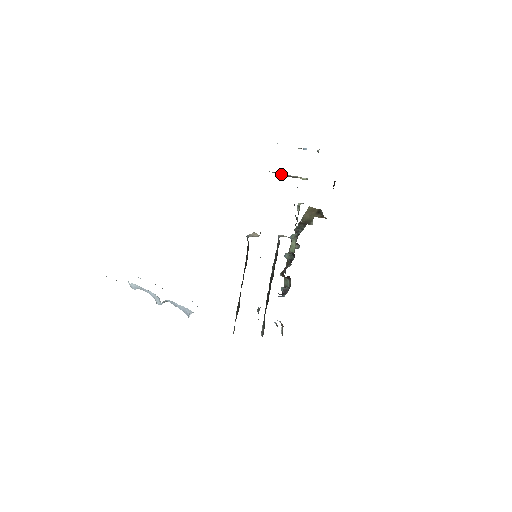
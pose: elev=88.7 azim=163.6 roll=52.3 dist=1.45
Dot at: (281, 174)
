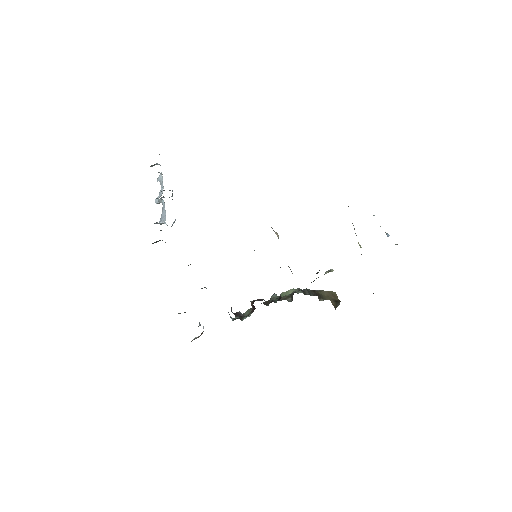
Dot at: occluded
